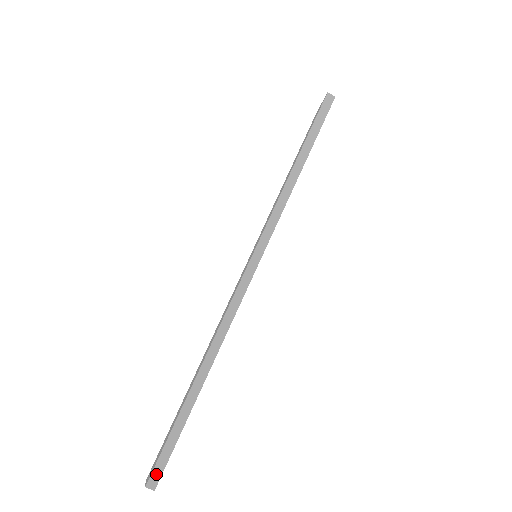
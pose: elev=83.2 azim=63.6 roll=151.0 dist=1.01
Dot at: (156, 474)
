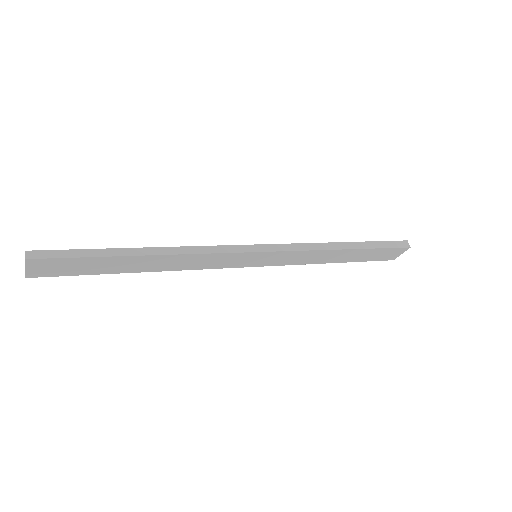
Dot at: (40, 254)
